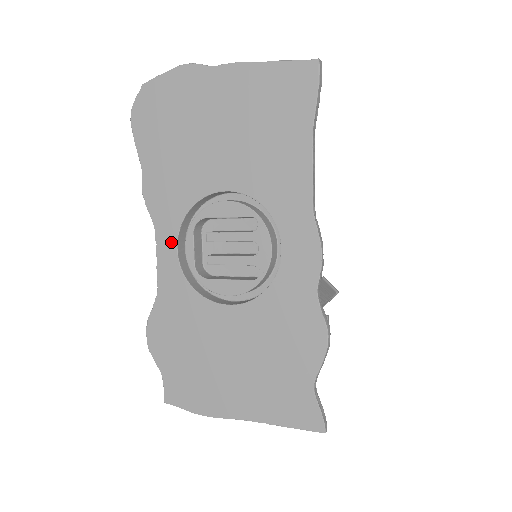
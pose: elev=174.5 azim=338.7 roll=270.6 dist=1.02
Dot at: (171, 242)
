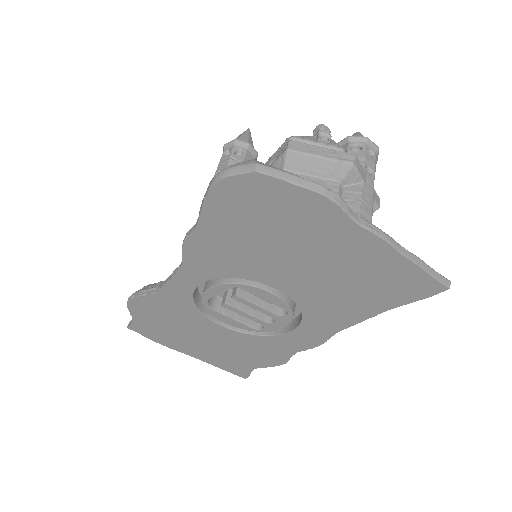
Dot at: (194, 281)
